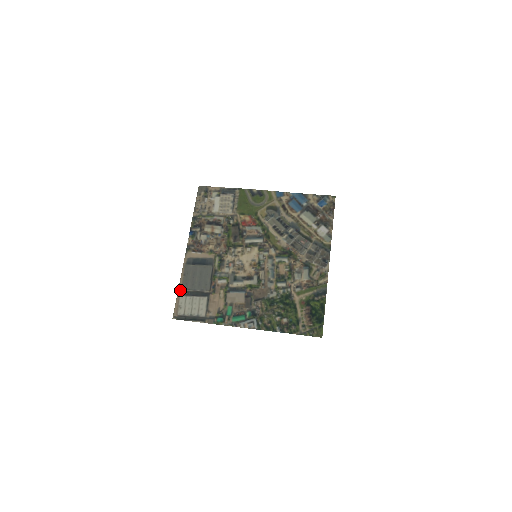
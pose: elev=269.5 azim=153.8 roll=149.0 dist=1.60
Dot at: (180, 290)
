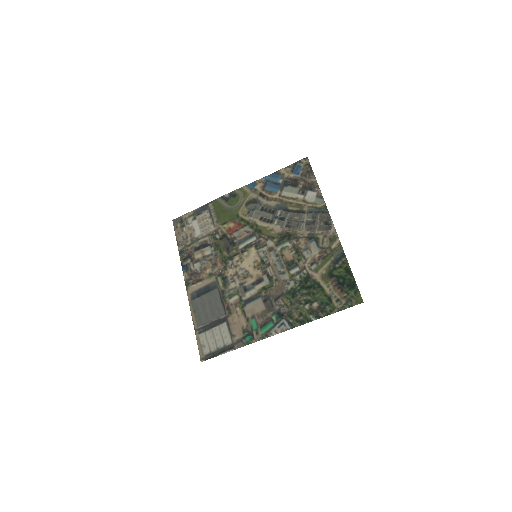
Dot at: (196, 329)
